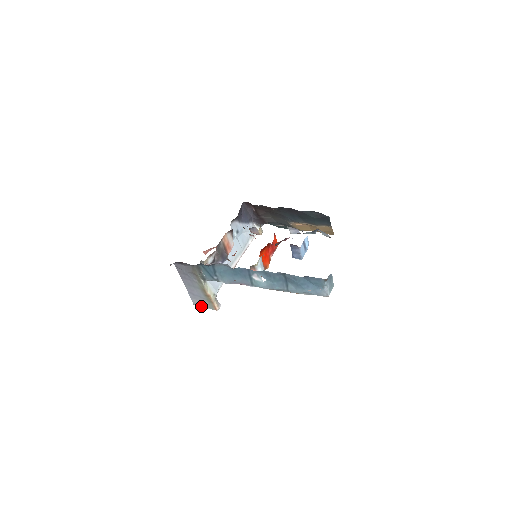
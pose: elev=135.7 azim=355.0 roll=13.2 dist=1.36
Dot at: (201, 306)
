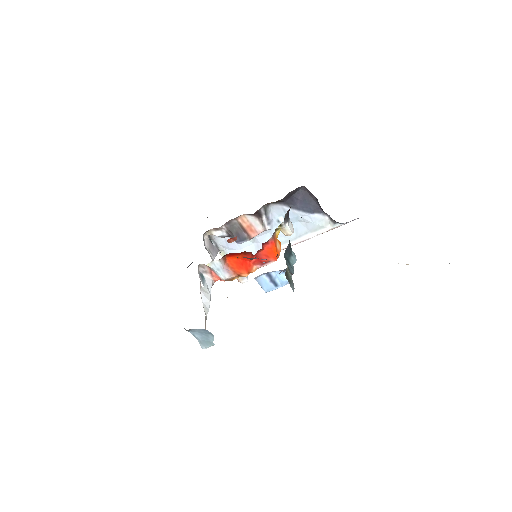
Dot at: occluded
